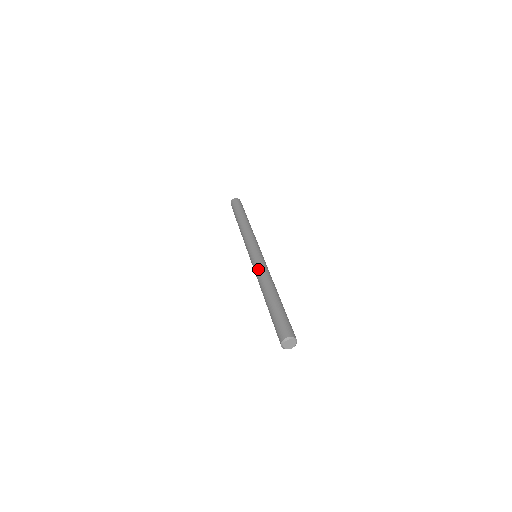
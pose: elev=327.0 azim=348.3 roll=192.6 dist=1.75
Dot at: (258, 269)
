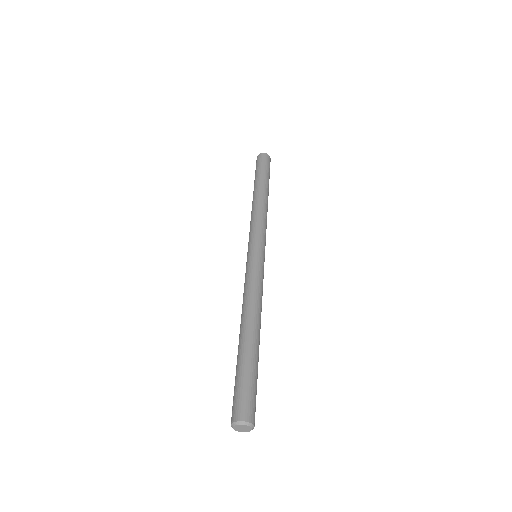
Dot at: (250, 282)
